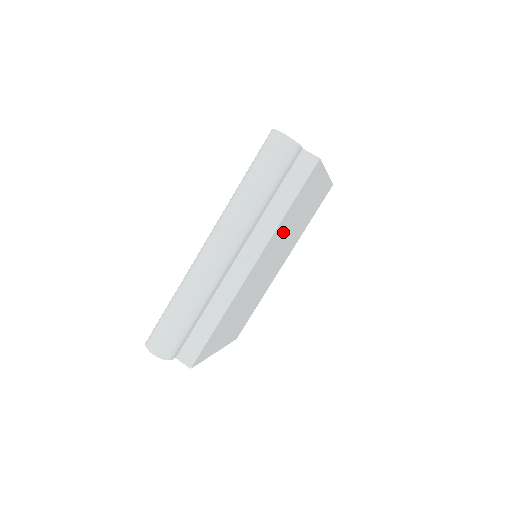
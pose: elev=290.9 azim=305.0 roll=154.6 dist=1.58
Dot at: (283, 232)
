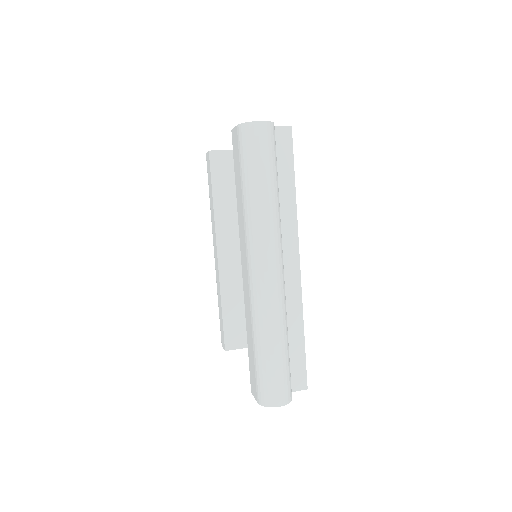
Dot at: occluded
